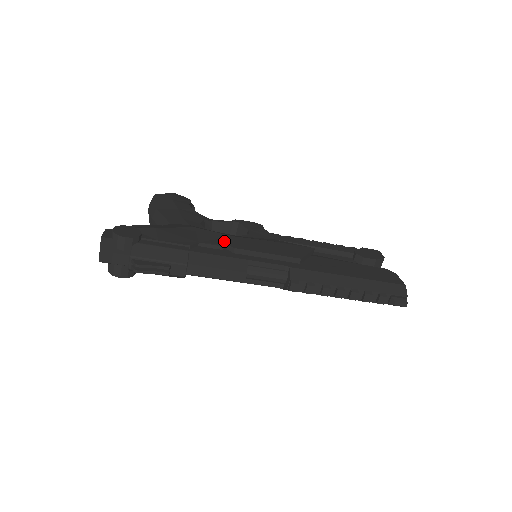
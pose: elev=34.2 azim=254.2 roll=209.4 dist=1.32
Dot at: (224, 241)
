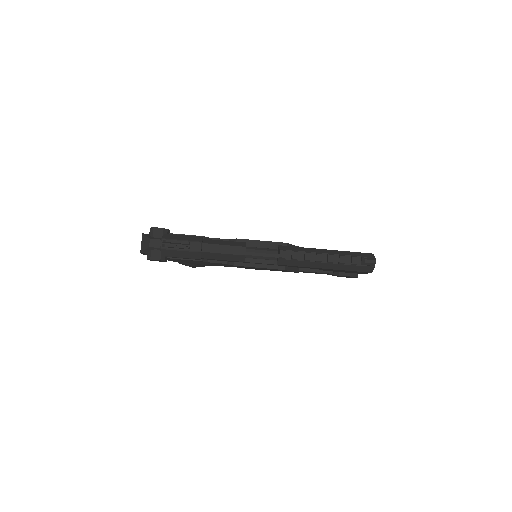
Dot at: occluded
